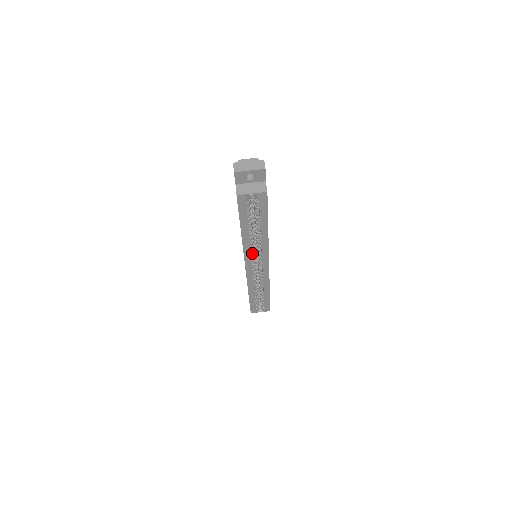
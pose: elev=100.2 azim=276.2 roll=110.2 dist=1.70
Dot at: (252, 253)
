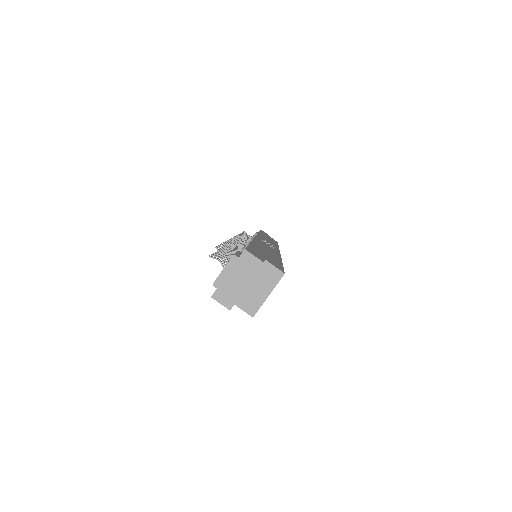
Dot at: occluded
